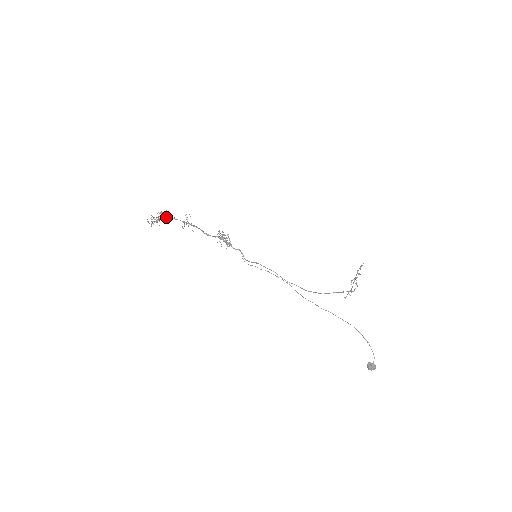
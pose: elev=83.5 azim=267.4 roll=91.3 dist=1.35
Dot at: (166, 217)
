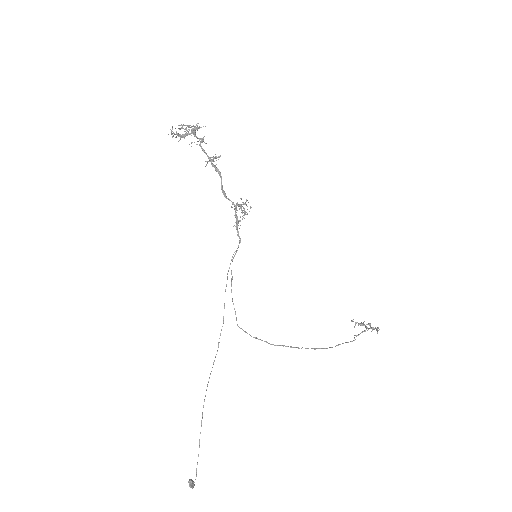
Dot at: (196, 137)
